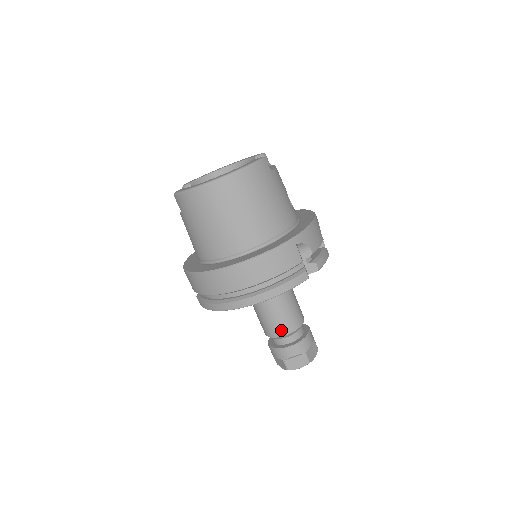
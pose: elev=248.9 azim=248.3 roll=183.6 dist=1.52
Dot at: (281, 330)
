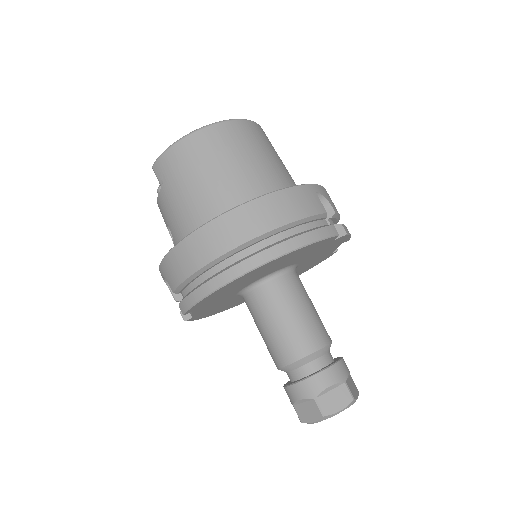
Dot at: (305, 345)
